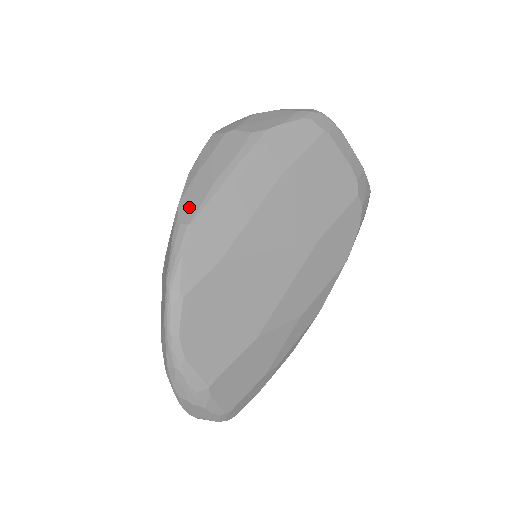
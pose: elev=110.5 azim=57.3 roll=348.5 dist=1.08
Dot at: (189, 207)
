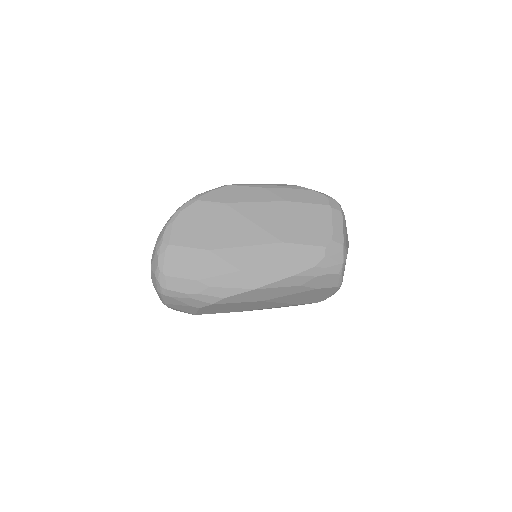
Dot at: occluded
